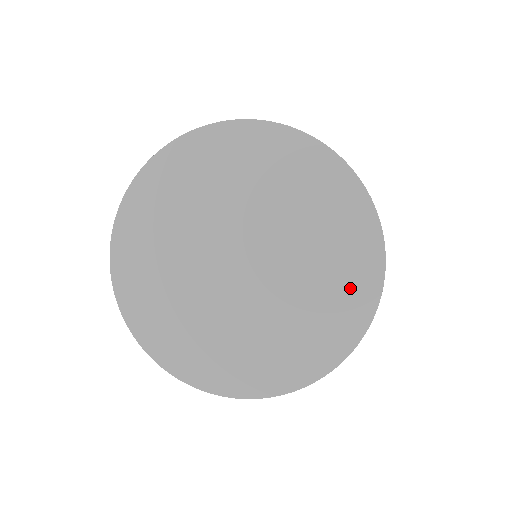
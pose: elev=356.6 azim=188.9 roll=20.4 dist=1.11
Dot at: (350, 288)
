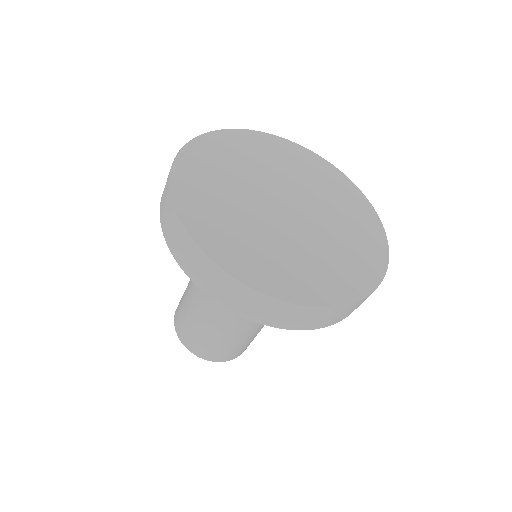
Dot at: (363, 220)
